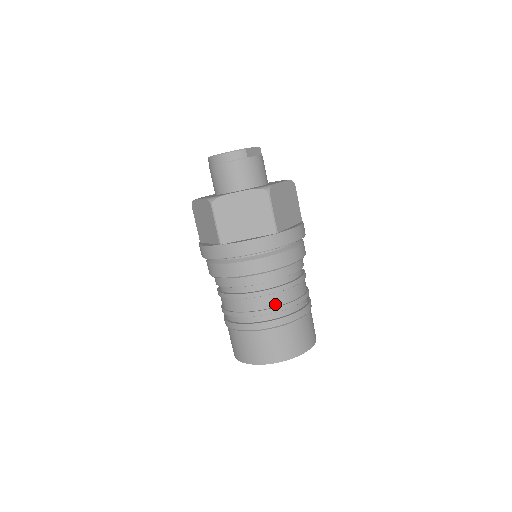
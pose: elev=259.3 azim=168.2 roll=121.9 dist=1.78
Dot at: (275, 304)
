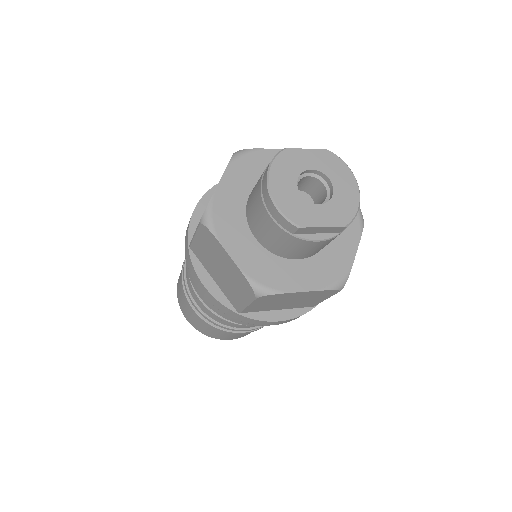
Dot at: (208, 314)
